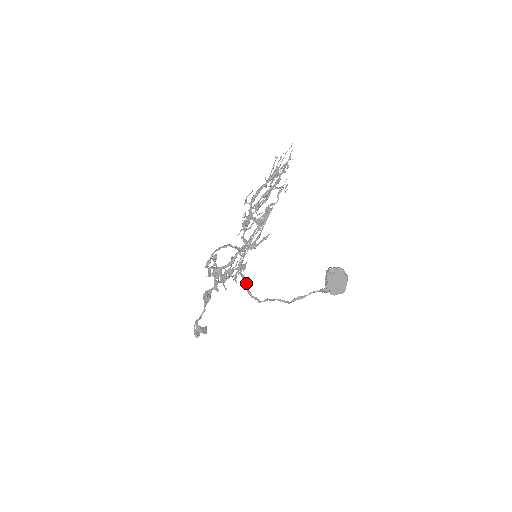
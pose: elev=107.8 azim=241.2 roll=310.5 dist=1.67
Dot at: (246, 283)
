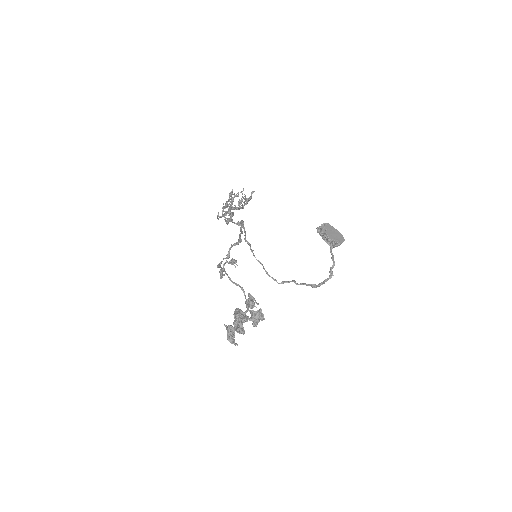
Dot at: (265, 271)
